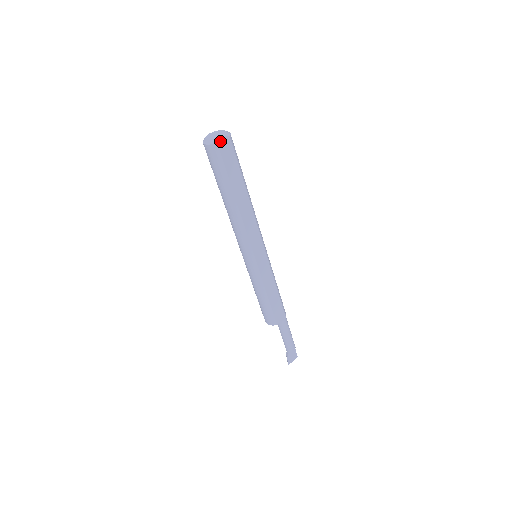
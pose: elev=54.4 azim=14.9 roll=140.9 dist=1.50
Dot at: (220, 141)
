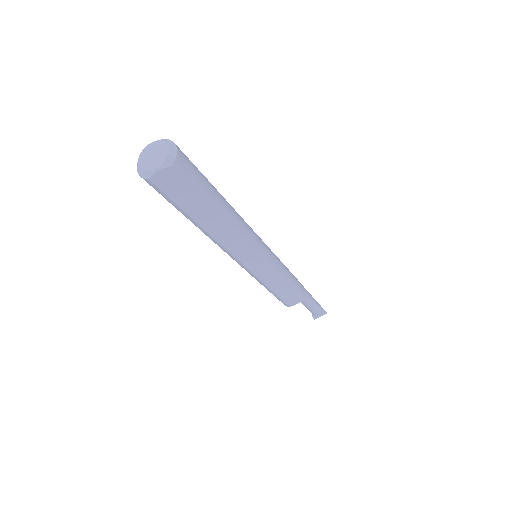
Dot at: (154, 176)
